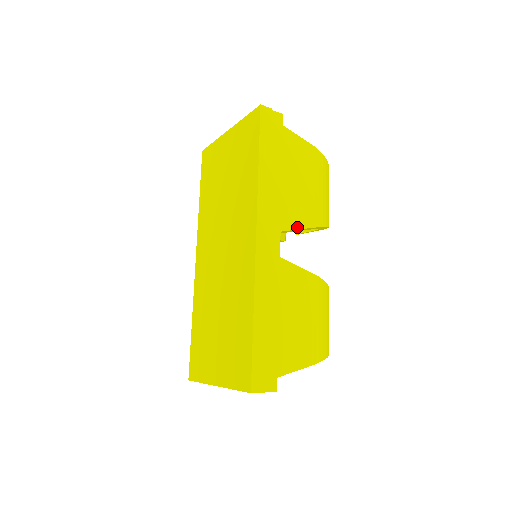
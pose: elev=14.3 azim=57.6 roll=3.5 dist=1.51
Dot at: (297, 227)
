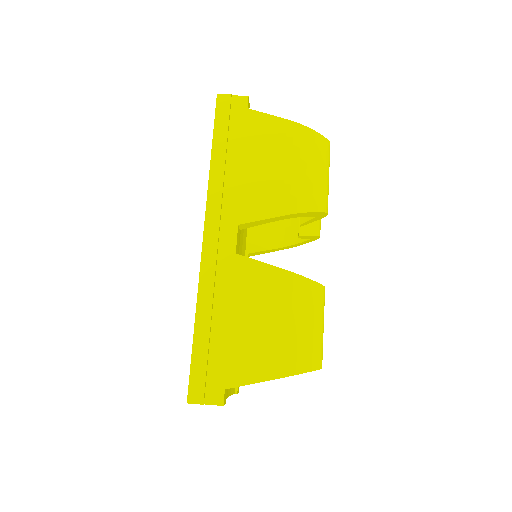
Dot at: (262, 217)
